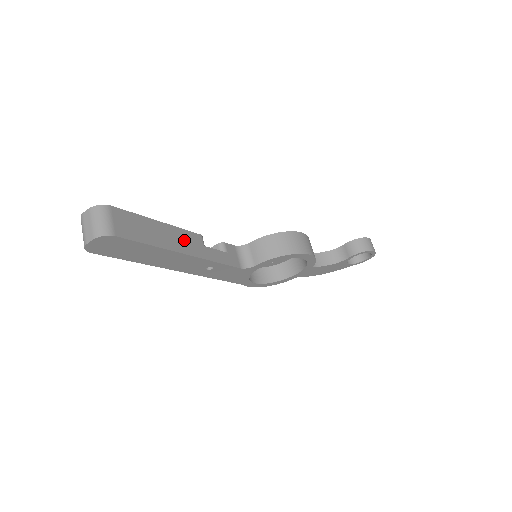
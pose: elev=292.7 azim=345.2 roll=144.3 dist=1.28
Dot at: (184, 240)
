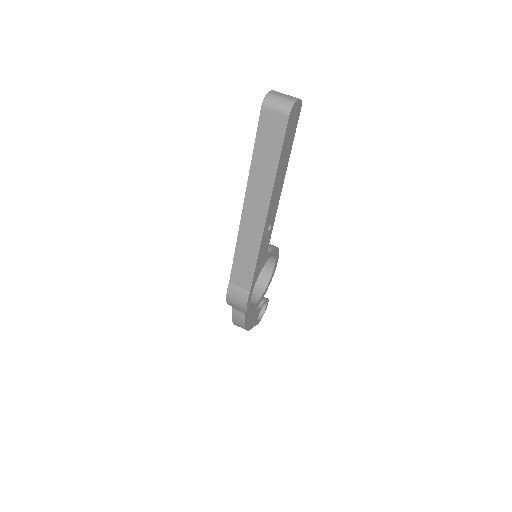
Dot at: occluded
